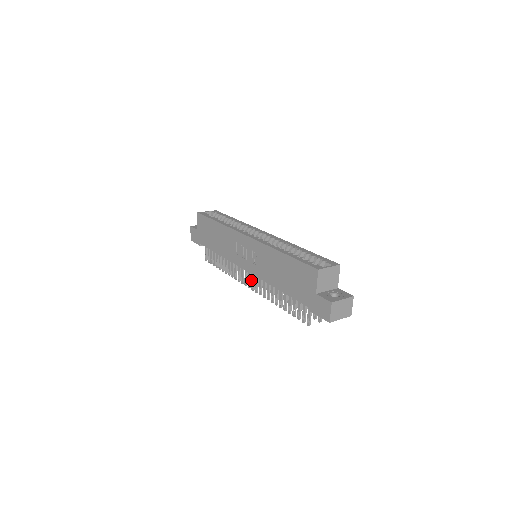
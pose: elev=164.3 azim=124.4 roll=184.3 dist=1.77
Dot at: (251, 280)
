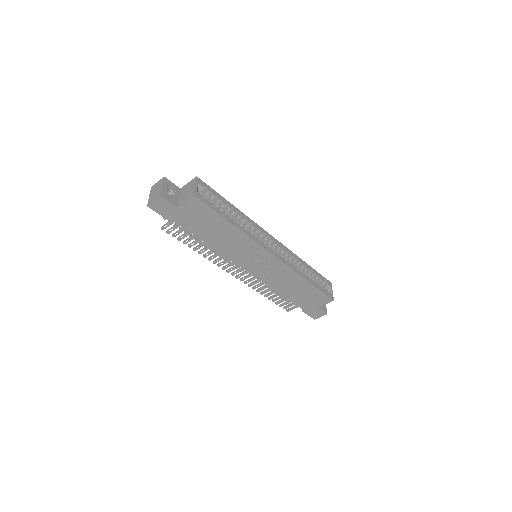
Dot at: occluded
